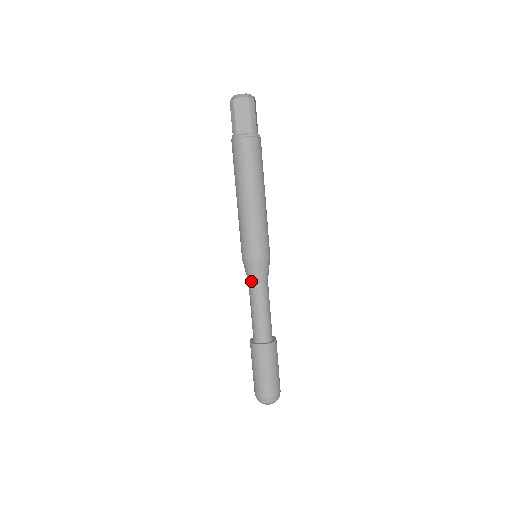
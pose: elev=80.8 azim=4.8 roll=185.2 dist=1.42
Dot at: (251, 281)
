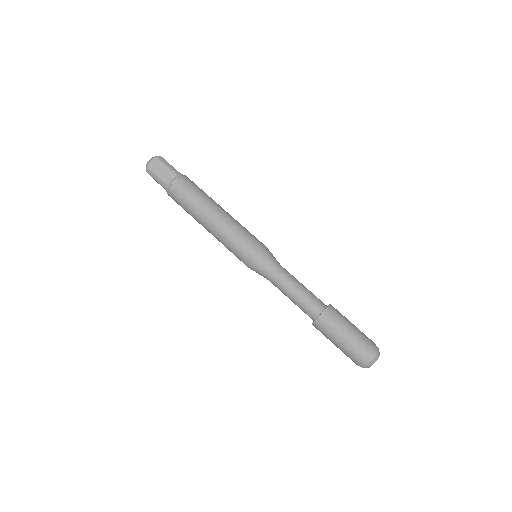
Dot at: (268, 275)
